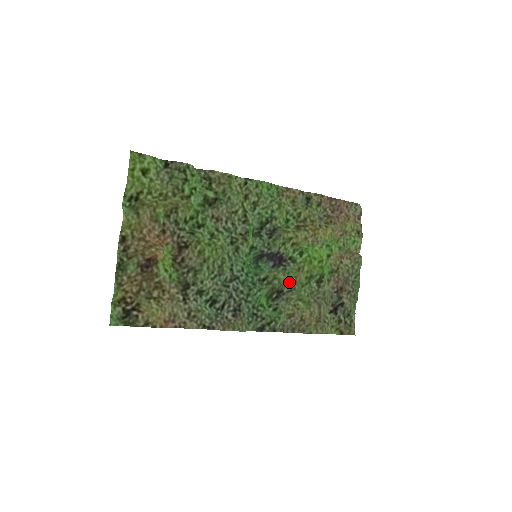
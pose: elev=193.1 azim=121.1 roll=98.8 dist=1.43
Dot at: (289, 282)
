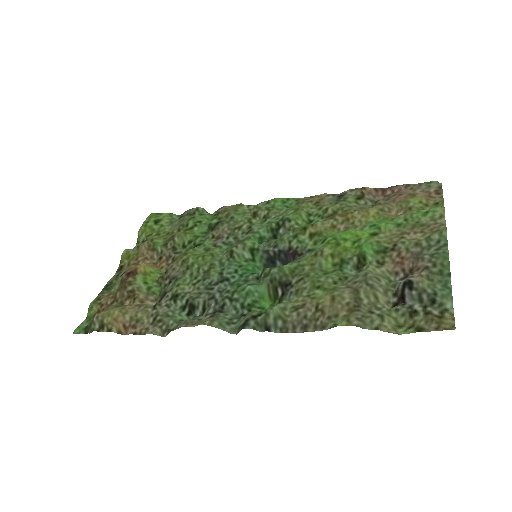
Dot at: (300, 271)
